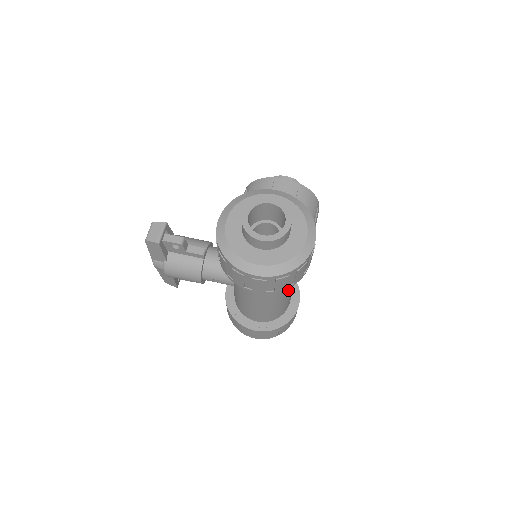
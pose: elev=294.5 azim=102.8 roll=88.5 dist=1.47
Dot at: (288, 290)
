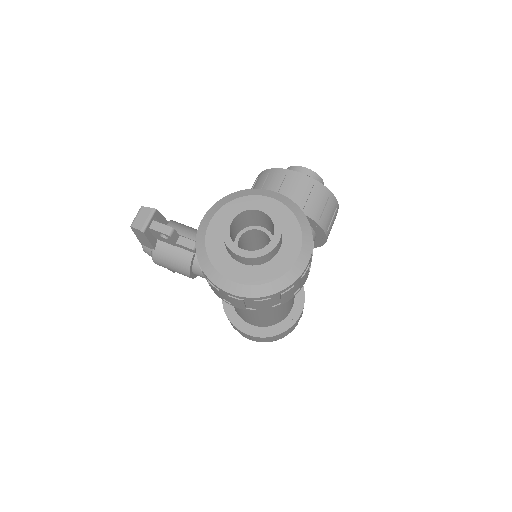
Dot at: occluded
